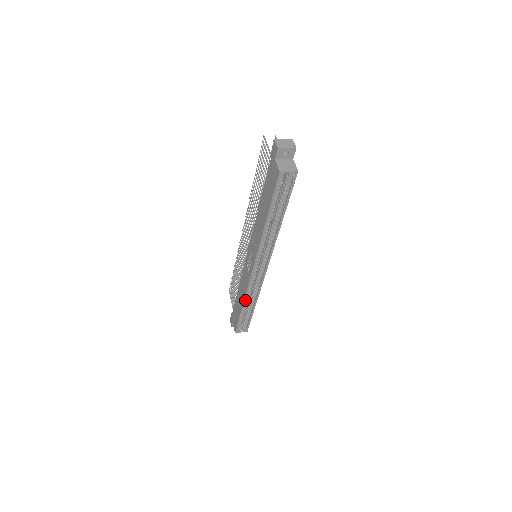
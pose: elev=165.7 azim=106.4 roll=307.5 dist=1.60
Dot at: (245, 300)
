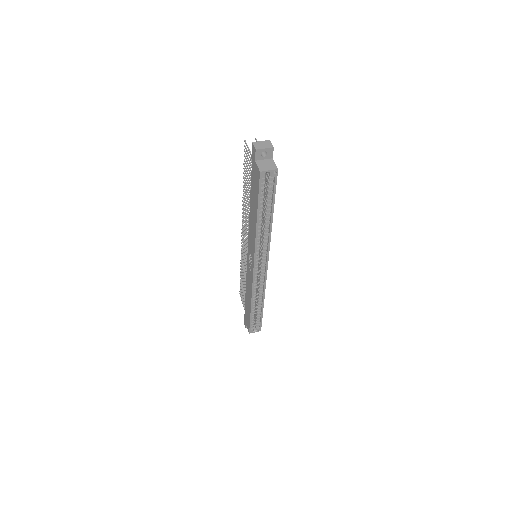
Dot at: (252, 300)
